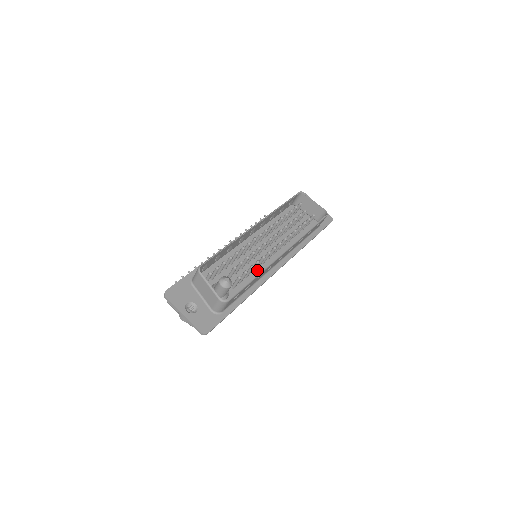
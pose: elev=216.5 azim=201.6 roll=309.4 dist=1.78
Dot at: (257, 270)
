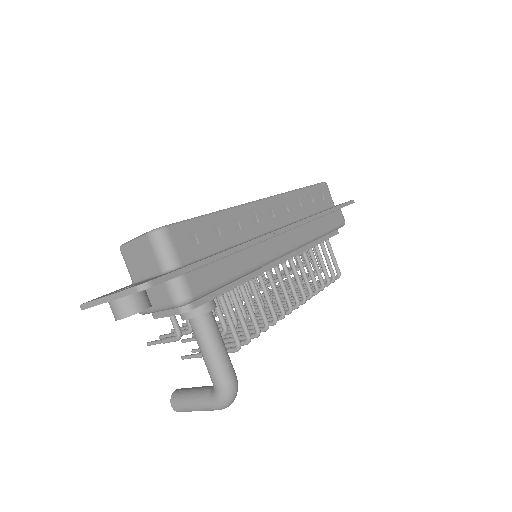
Dot at: occluded
